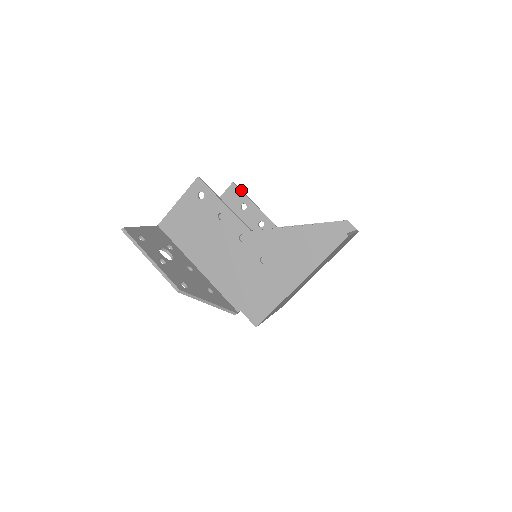
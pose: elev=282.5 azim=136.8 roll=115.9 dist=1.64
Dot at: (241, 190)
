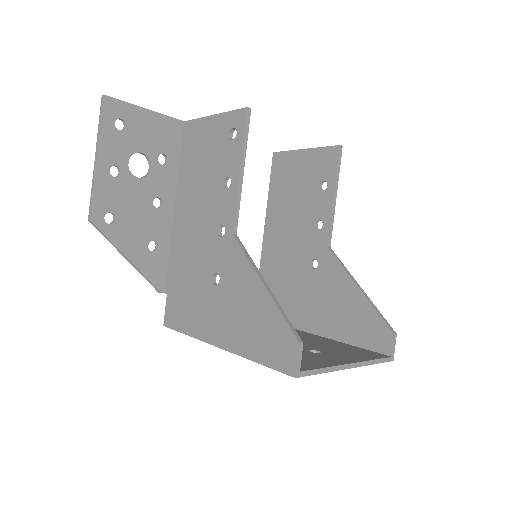
Dot at: (340, 164)
